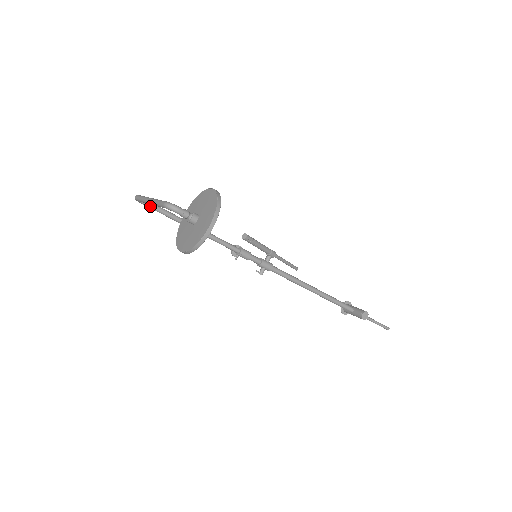
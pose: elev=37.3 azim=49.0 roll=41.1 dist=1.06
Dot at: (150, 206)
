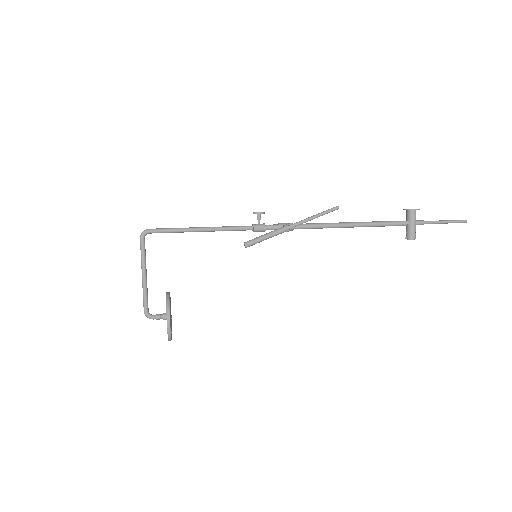
Dot at: occluded
